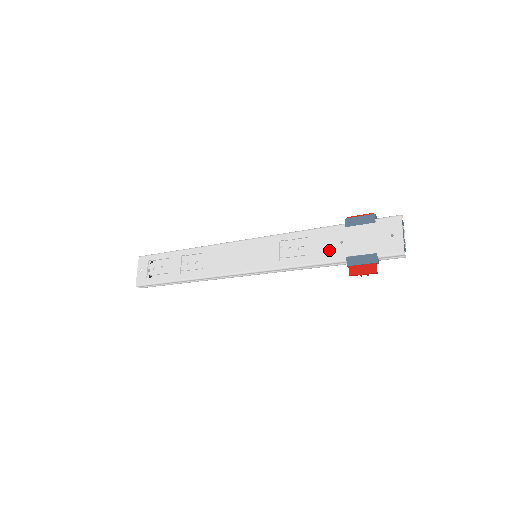
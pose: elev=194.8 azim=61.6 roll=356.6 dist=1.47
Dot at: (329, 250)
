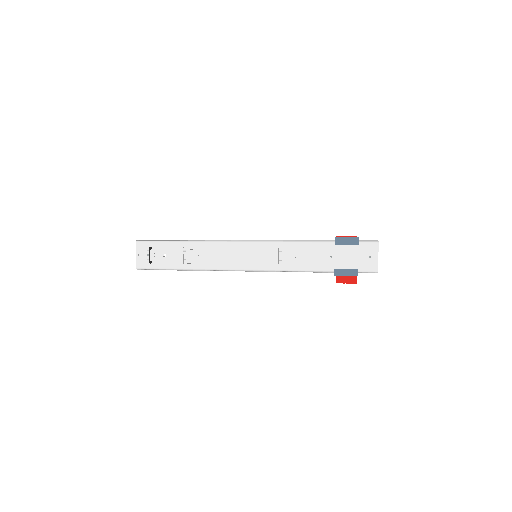
Dot at: (321, 261)
